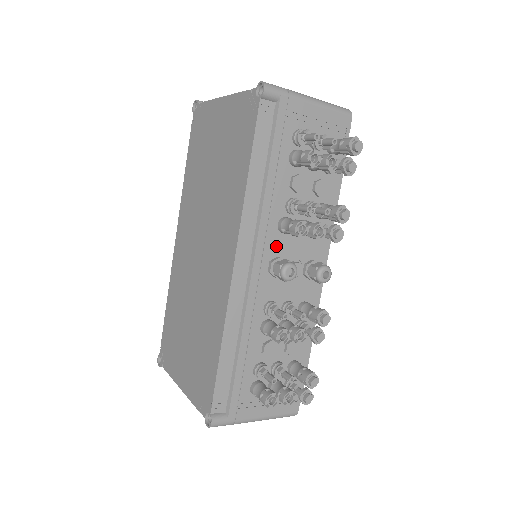
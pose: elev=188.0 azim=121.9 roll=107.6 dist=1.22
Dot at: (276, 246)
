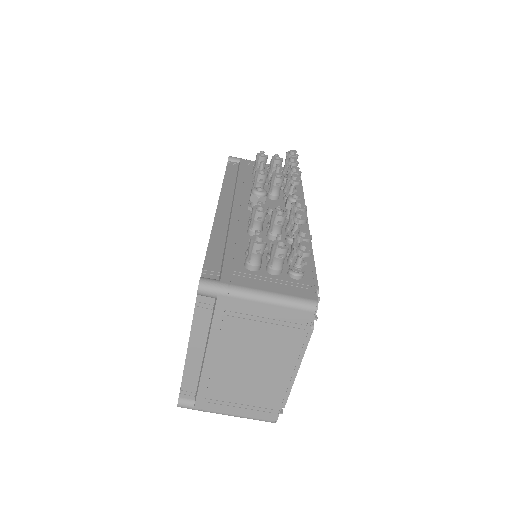
Dot at: occluded
